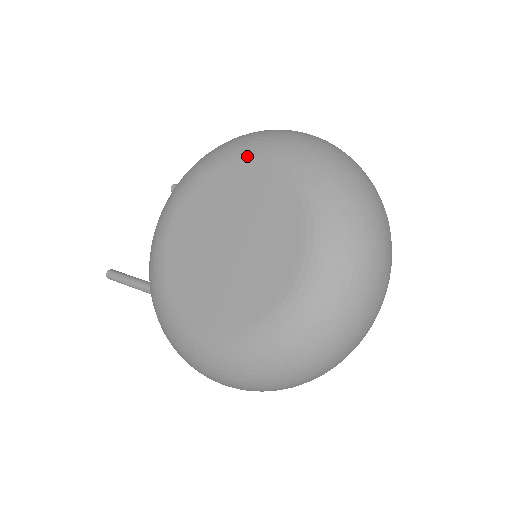
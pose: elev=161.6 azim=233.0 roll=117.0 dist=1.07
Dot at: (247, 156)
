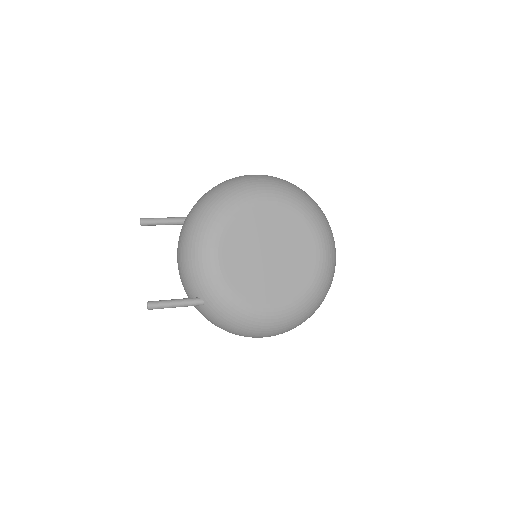
Dot at: (263, 198)
